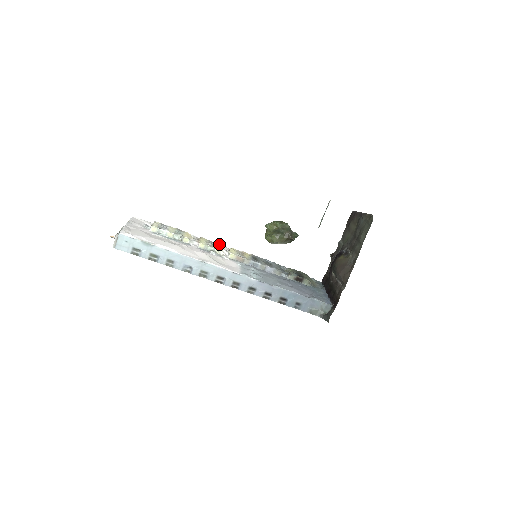
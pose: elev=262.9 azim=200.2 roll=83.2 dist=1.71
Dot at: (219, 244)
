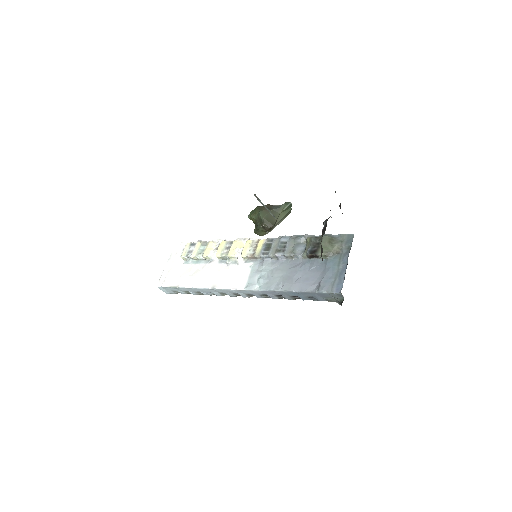
Dot at: (236, 242)
